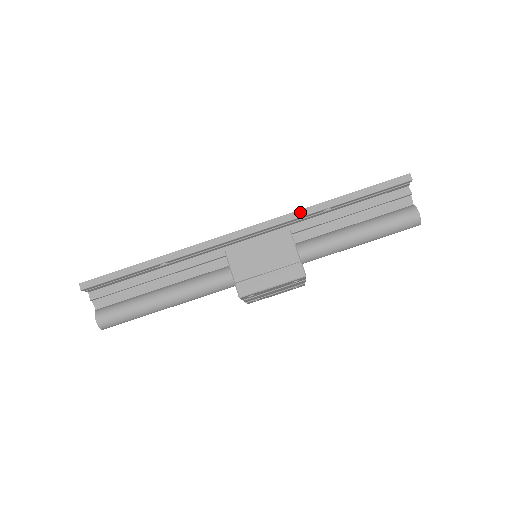
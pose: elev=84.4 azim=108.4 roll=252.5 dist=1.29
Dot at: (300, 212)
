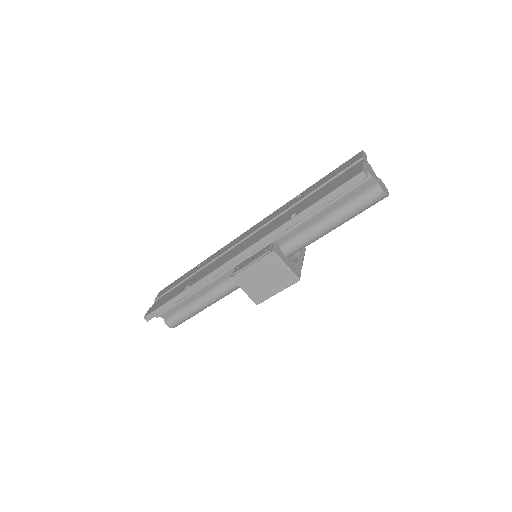
Dot at: (275, 233)
